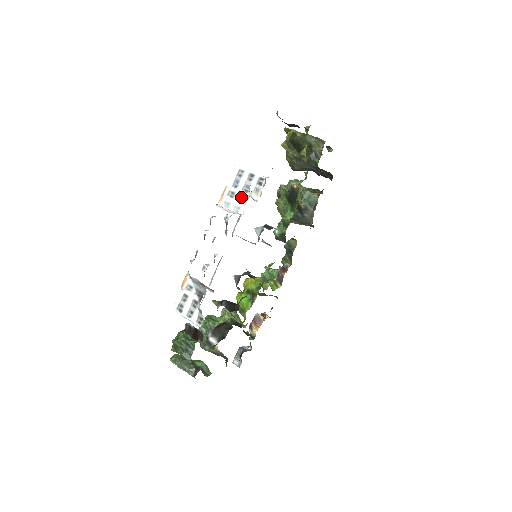
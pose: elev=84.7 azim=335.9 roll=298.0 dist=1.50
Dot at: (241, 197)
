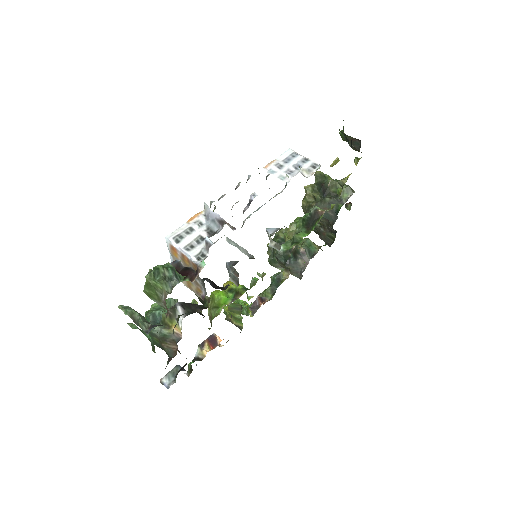
Dot at: (290, 171)
